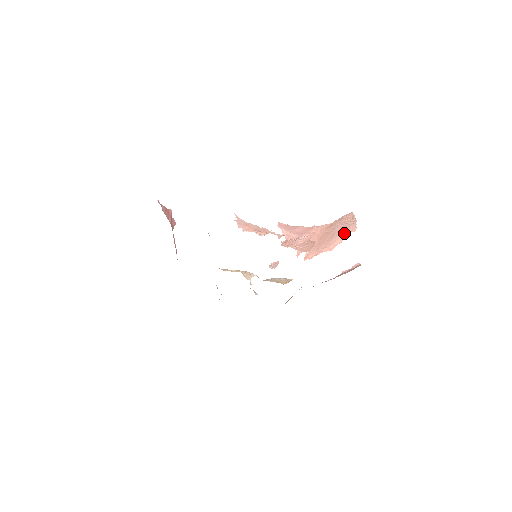
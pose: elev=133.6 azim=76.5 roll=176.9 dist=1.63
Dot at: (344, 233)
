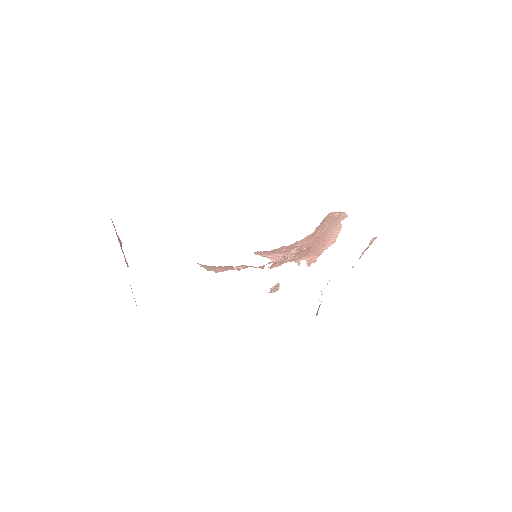
Dot at: (337, 224)
